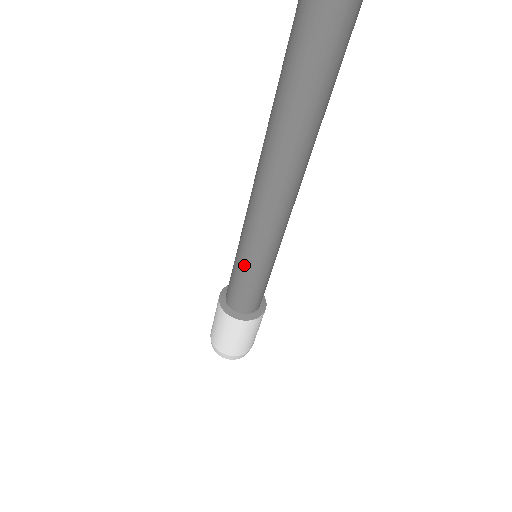
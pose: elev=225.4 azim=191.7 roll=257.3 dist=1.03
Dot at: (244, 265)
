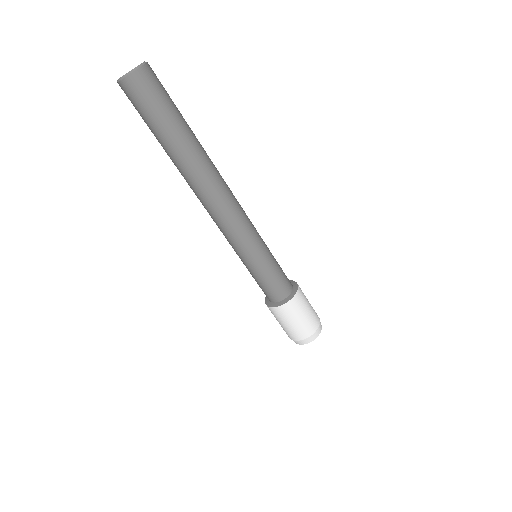
Dot at: occluded
